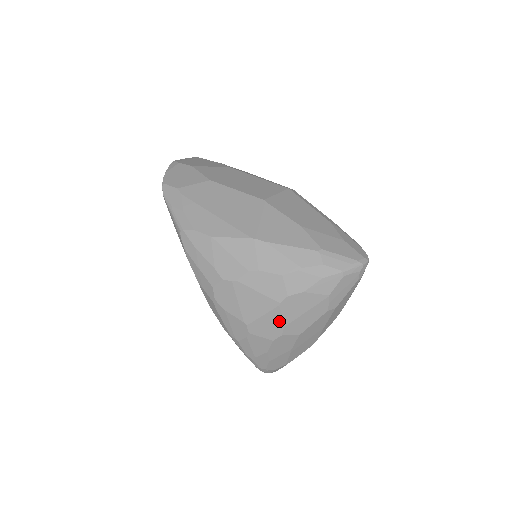
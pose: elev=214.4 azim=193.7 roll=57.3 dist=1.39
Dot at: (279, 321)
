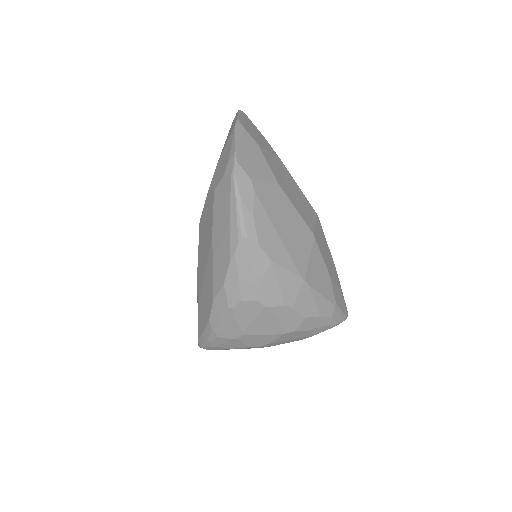
Dot at: (270, 340)
